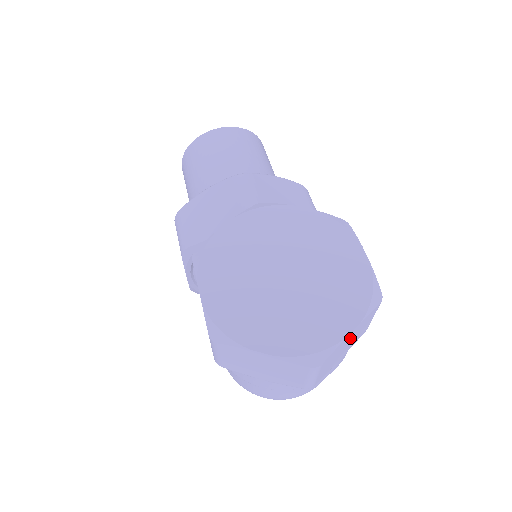
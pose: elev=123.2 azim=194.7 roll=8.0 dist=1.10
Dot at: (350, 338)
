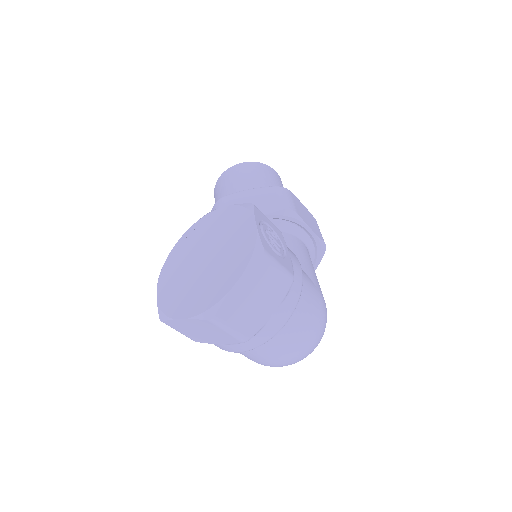
Dot at: (248, 292)
